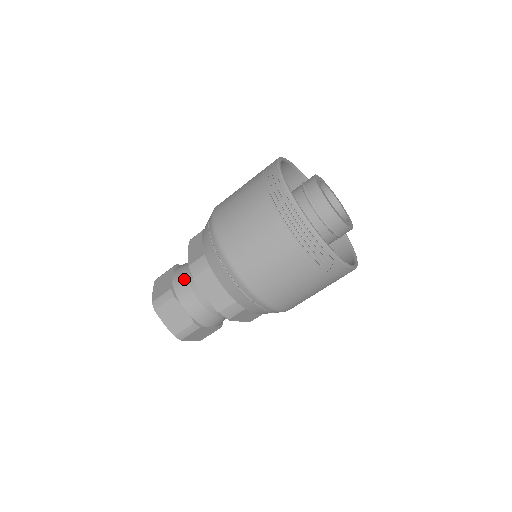
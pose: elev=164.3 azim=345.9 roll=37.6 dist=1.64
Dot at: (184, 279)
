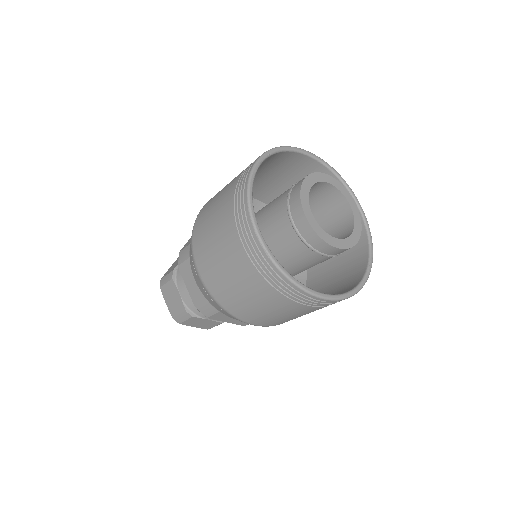
Dot at: occluded
